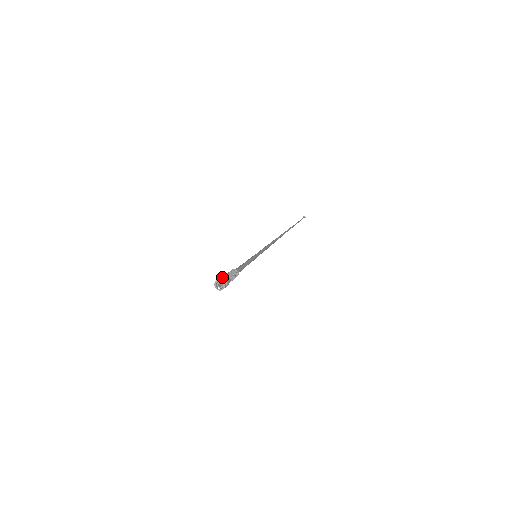
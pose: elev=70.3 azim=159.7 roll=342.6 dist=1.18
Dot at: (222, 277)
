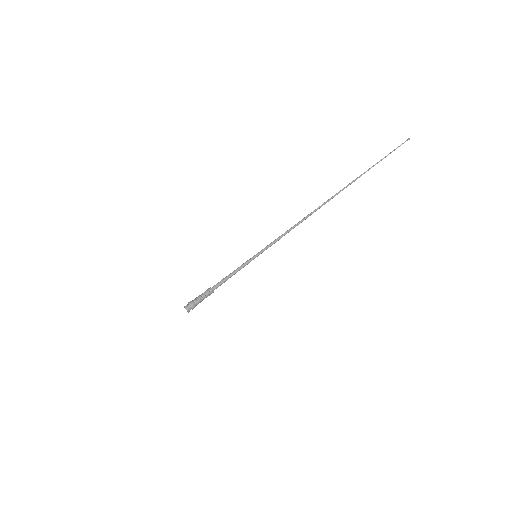
Dot at: (188, 303)
